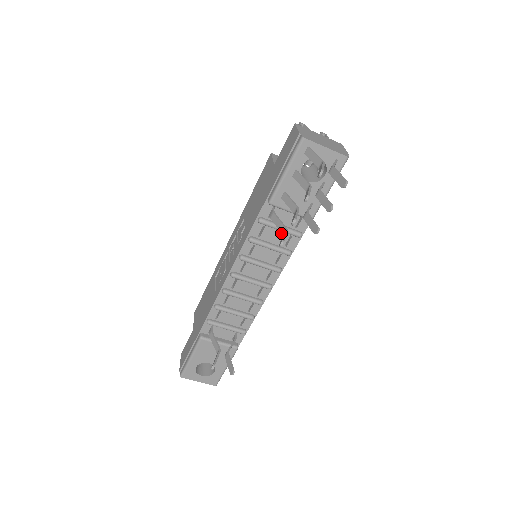
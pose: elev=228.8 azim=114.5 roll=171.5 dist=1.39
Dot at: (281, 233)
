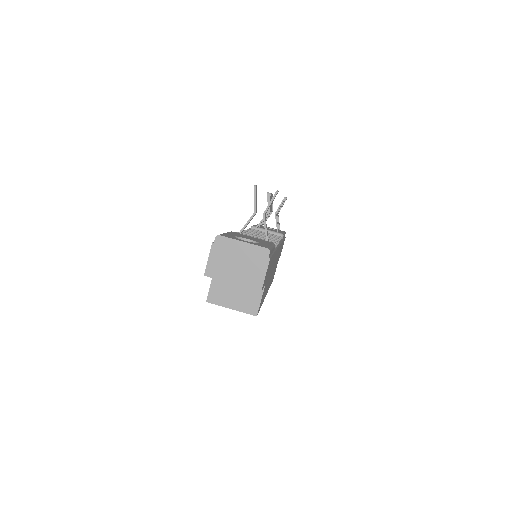
Dot at: occluded
